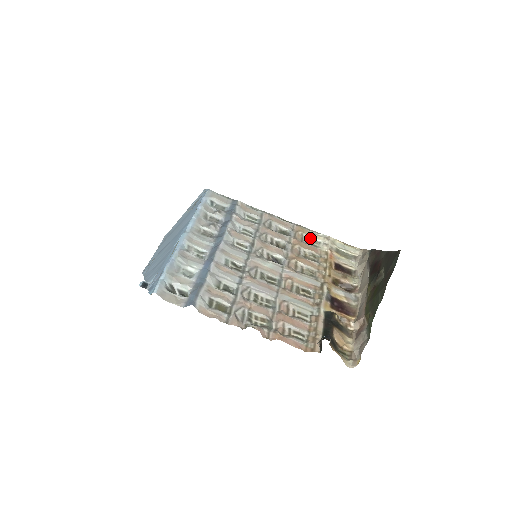
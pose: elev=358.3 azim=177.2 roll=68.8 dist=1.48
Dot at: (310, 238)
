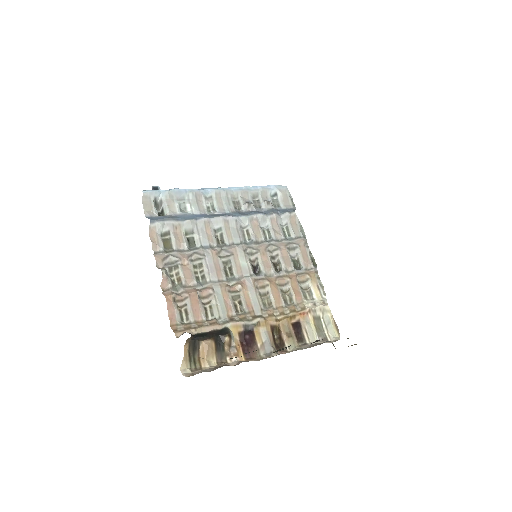
Dot at: (310, 288)
